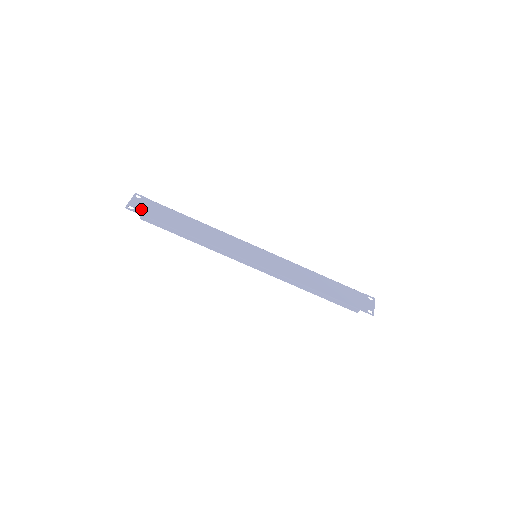
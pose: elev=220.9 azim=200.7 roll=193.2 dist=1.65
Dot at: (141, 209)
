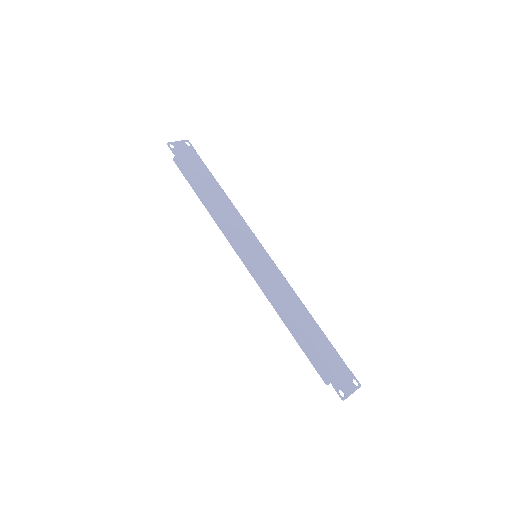
Dot at: (180, 152)
